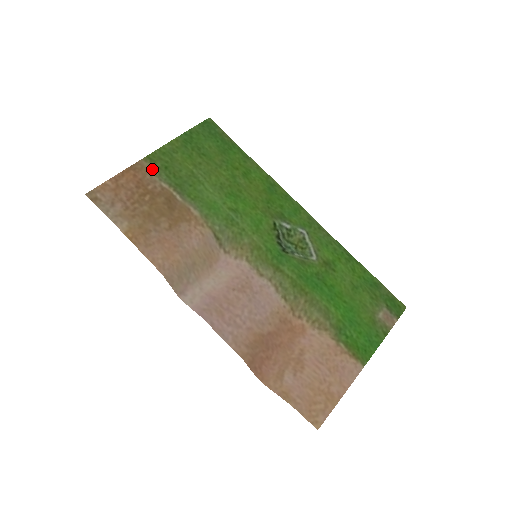
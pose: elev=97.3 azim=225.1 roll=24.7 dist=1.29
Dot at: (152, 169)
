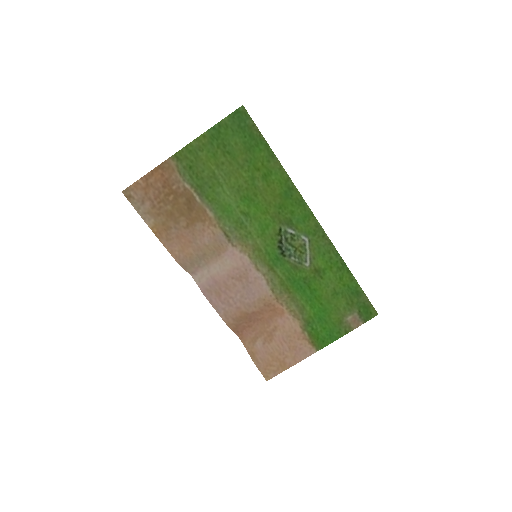
Dot at: (178, 169)
